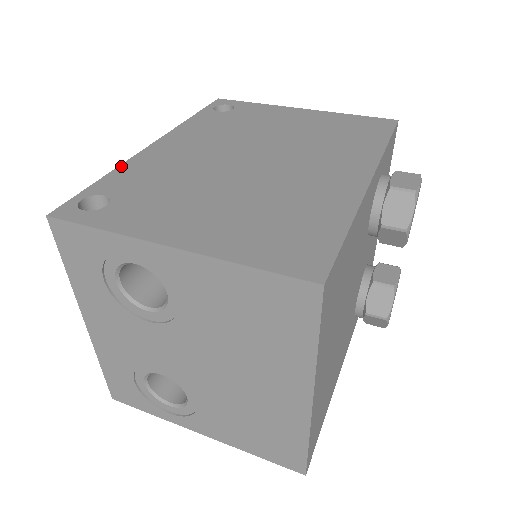
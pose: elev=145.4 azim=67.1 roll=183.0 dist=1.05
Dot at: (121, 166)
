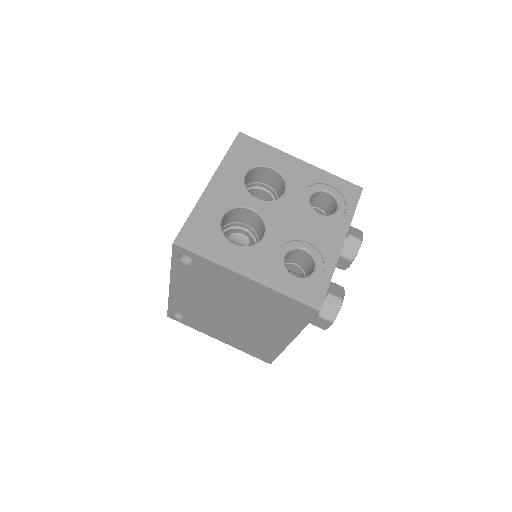
Dot at: (169, 300)
